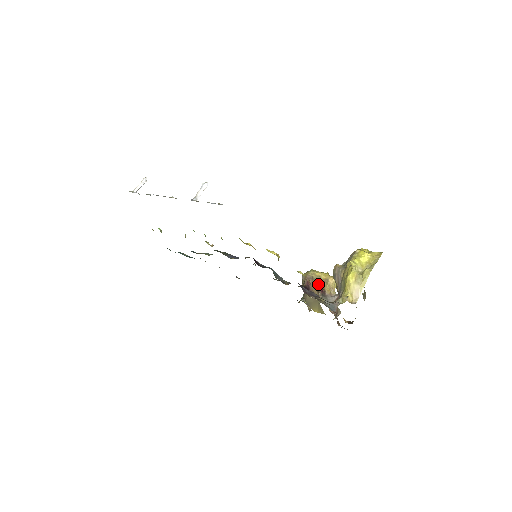
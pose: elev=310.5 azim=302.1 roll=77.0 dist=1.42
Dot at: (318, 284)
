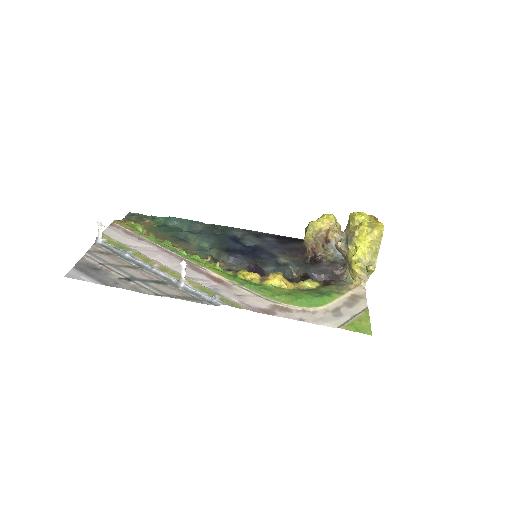
Dot at: (321, 238)
